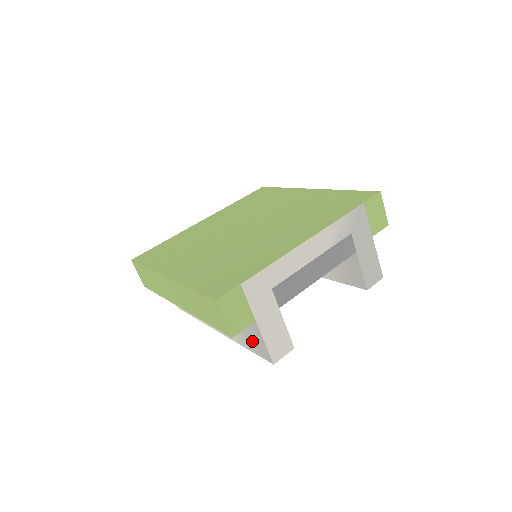
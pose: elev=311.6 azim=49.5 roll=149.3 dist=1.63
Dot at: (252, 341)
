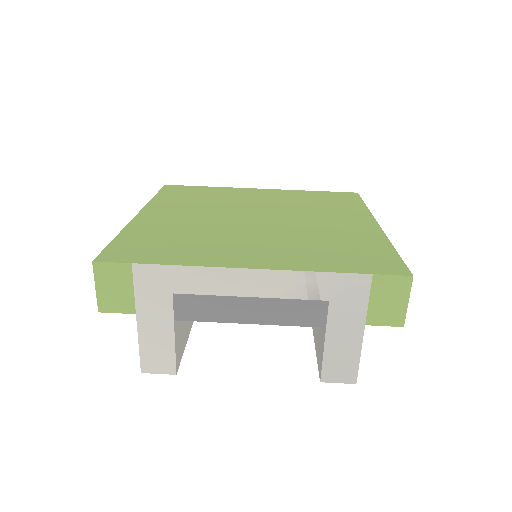
Dot at: occluded
